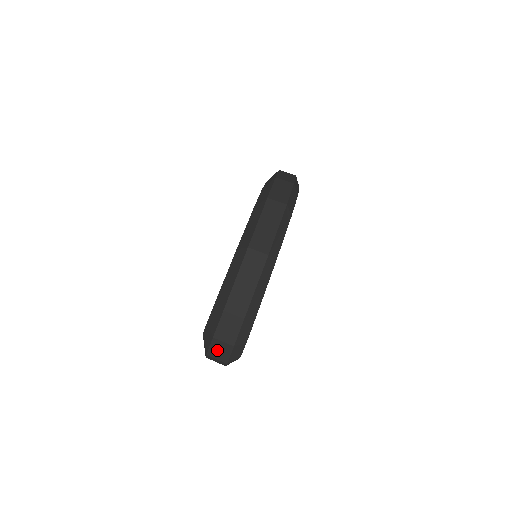
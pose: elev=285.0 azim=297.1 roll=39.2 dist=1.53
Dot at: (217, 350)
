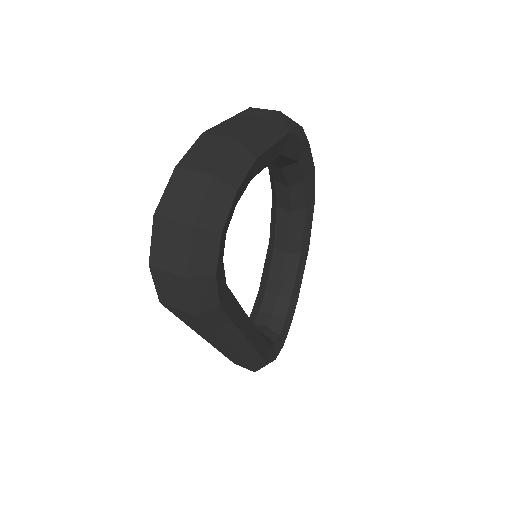
Dot at: (178, 195)
